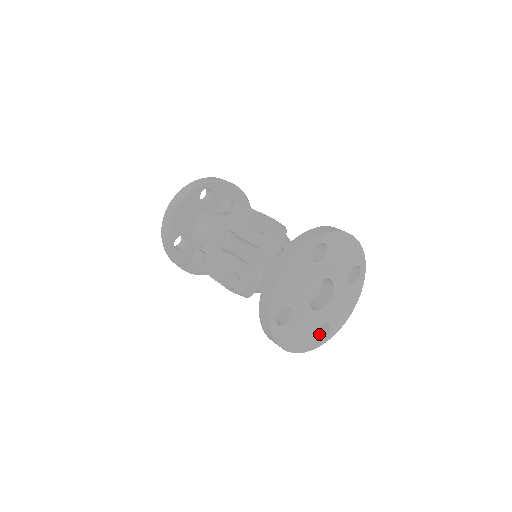
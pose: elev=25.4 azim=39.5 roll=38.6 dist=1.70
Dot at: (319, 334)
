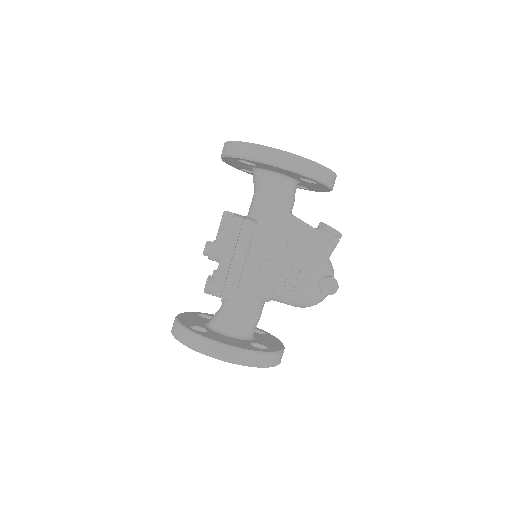
Dot at: occluded
